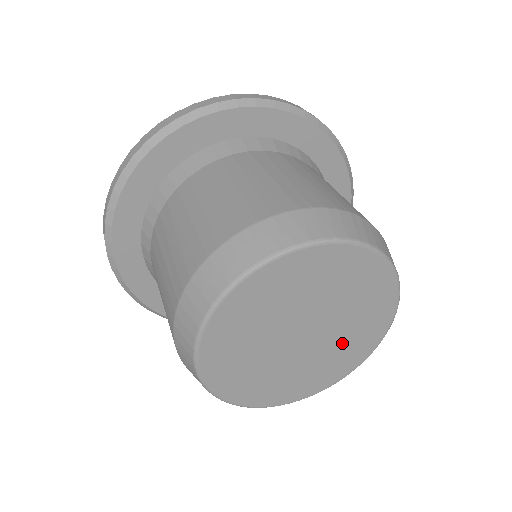
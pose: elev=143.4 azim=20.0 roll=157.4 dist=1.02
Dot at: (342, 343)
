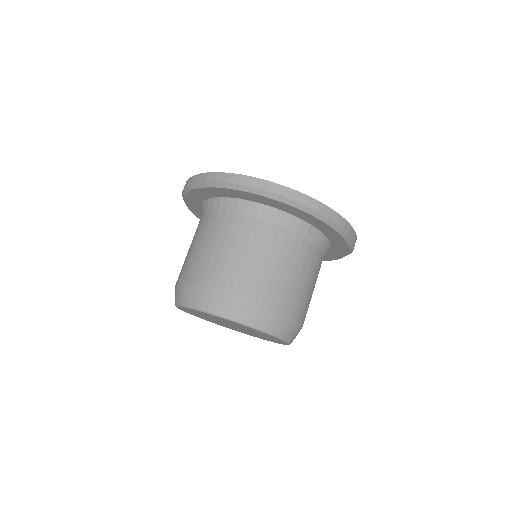
Dot at: occluded
